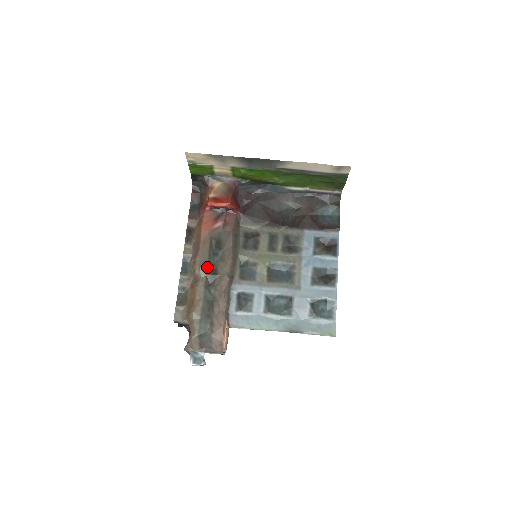
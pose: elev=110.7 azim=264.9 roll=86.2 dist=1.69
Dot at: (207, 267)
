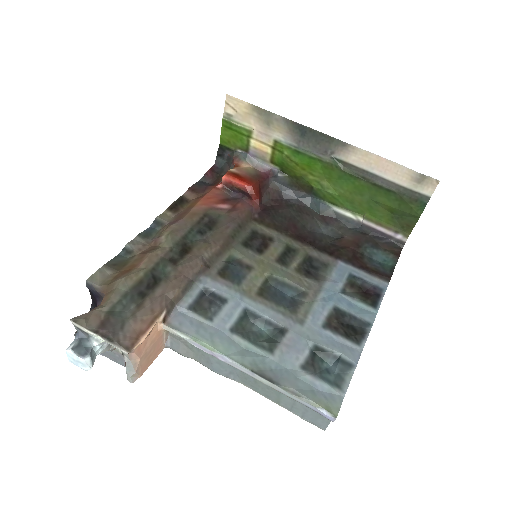
Dot at: (180, 239)
